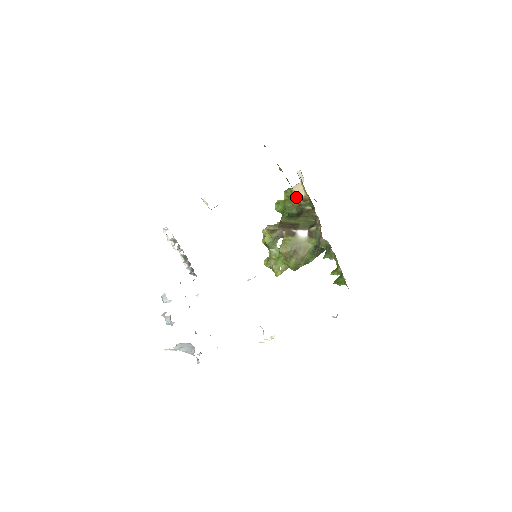
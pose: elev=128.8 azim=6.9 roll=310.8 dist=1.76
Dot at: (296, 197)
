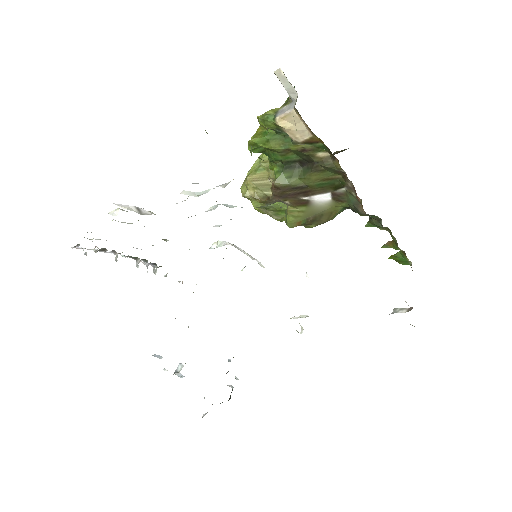
Dot at: (291, 139)
